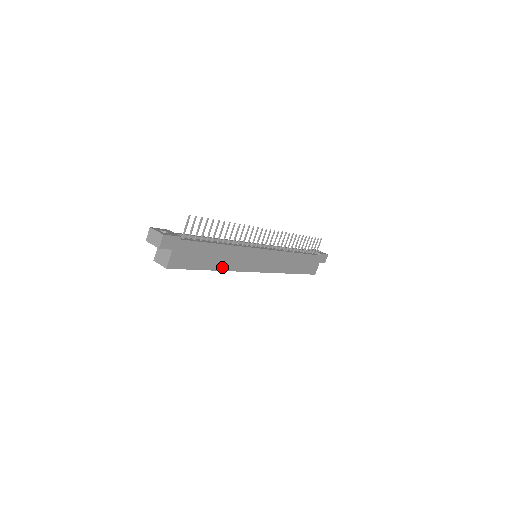
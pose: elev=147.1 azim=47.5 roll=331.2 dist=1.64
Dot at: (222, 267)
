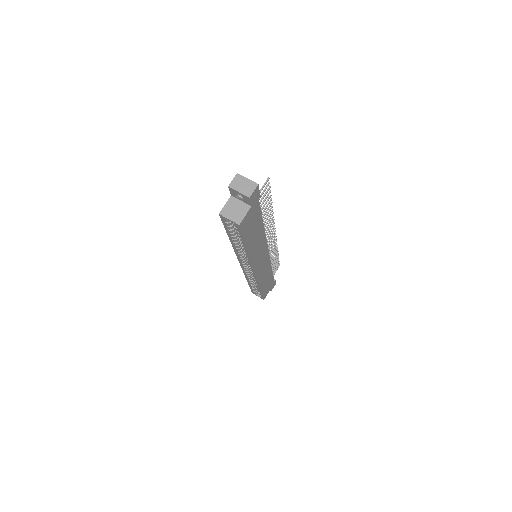
Dot at: (251, 251)
